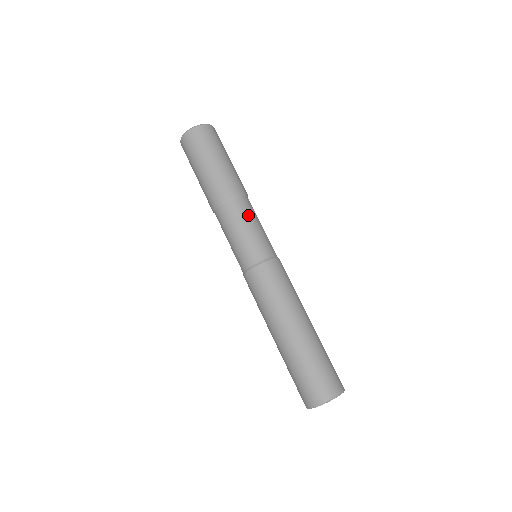
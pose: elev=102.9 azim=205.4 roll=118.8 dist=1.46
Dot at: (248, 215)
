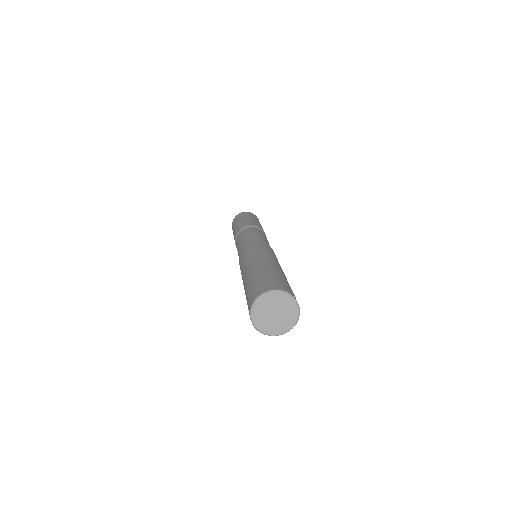
Dot at: (250, 231)
